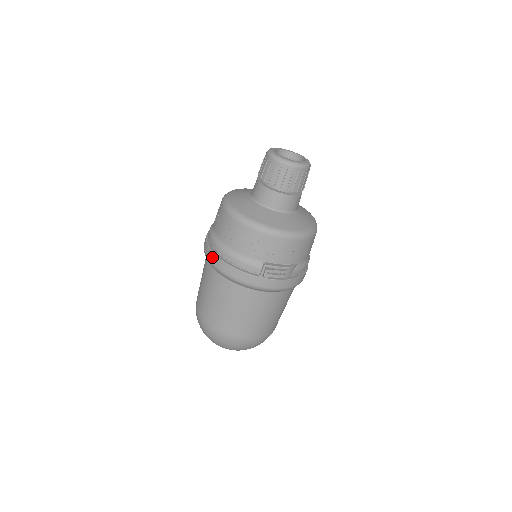
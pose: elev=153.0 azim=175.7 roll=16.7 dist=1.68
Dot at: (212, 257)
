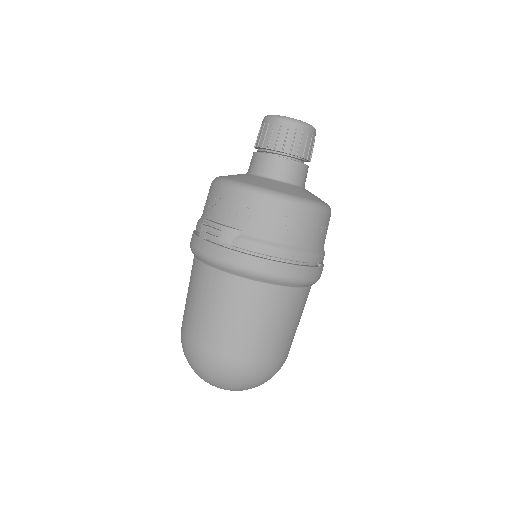
Dot at: occluded
